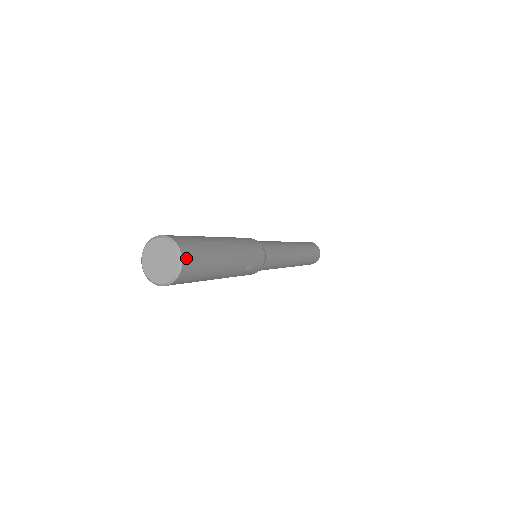
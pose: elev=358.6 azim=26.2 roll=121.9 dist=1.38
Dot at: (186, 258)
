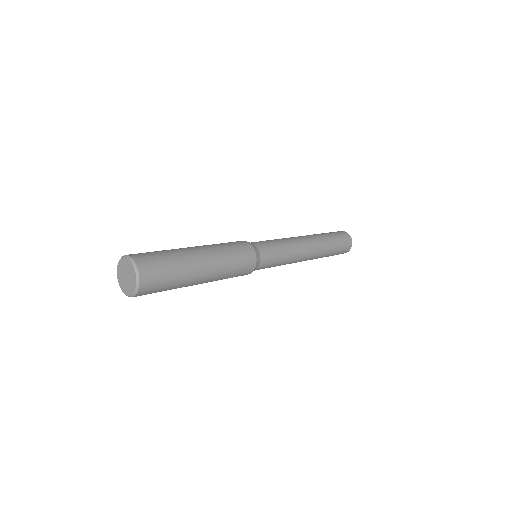
Dot at: (143, 289)
